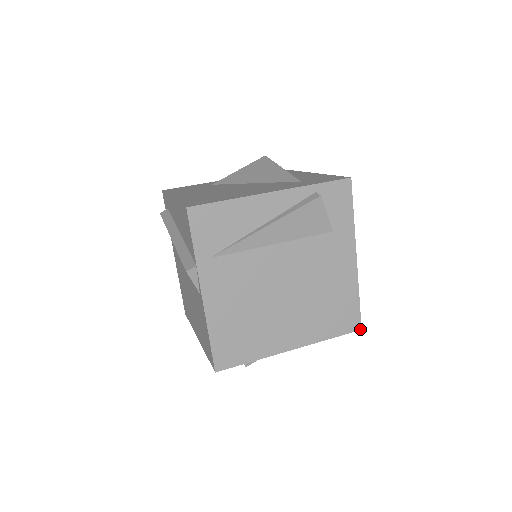
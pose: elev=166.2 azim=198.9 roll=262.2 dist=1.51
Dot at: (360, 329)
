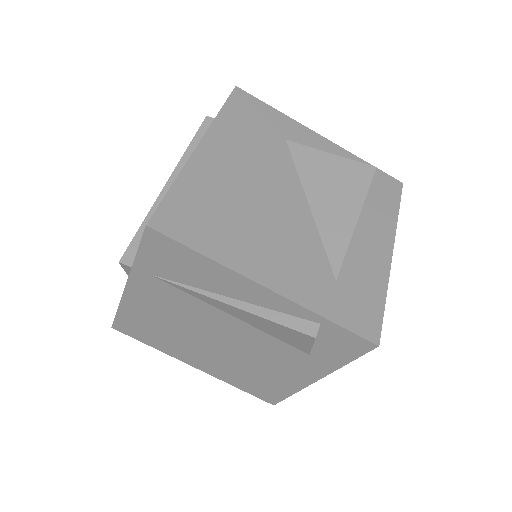
Dot at: (273, 404)
